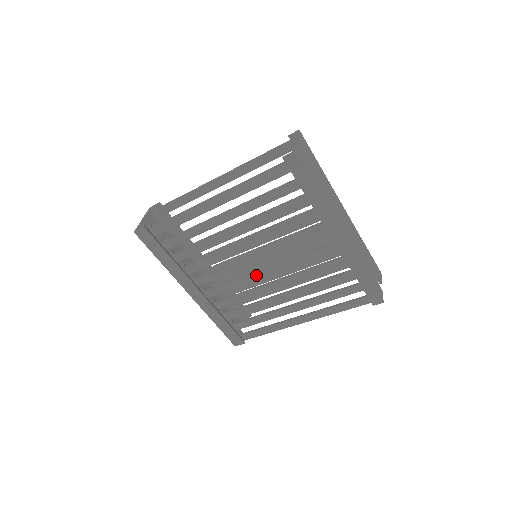
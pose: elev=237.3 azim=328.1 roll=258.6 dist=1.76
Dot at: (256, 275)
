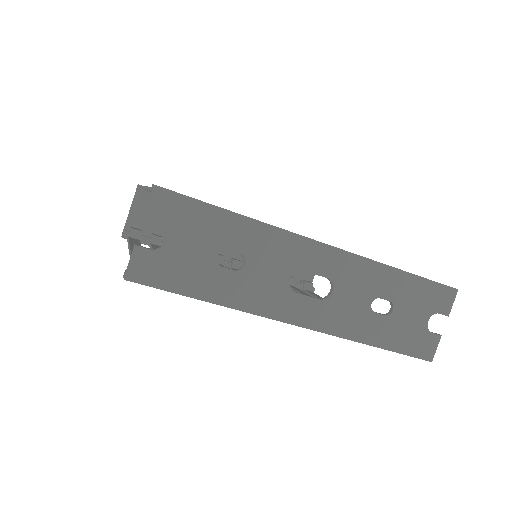
Dot at: occluded
